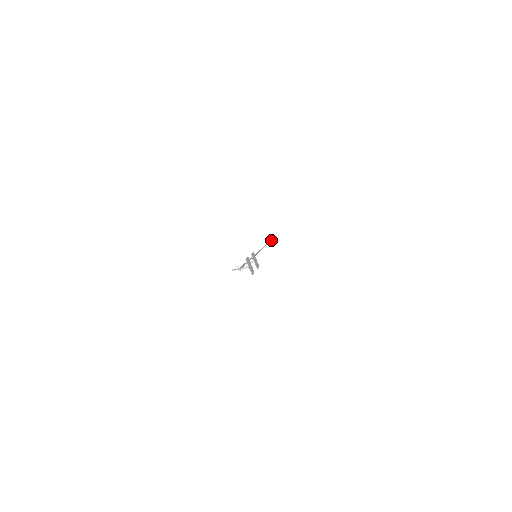
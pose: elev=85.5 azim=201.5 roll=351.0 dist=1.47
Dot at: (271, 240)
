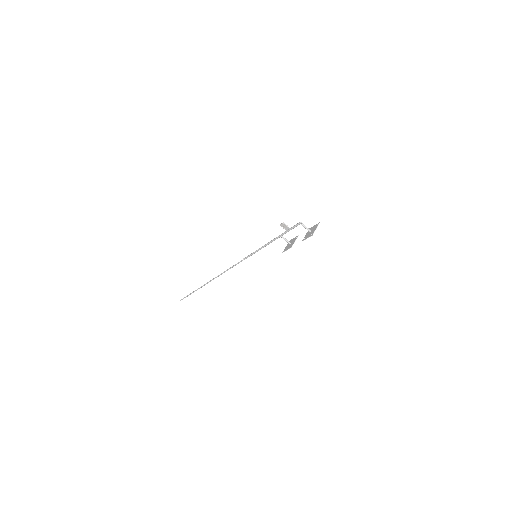
Dot at: occluded
